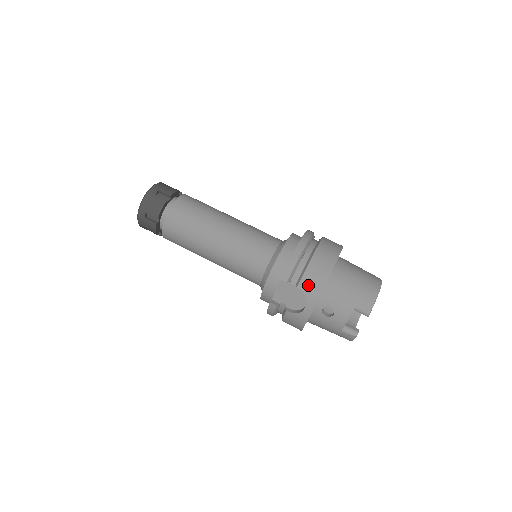
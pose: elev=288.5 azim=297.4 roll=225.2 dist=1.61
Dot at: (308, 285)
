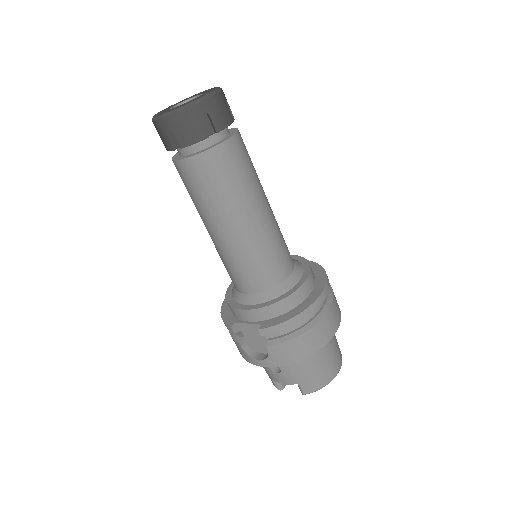
Dot at: (278, 353)
